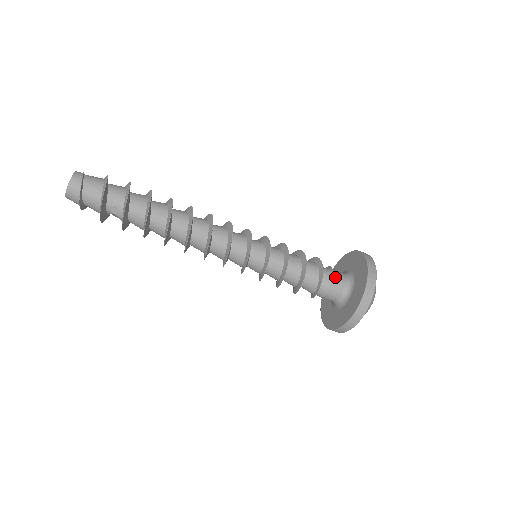
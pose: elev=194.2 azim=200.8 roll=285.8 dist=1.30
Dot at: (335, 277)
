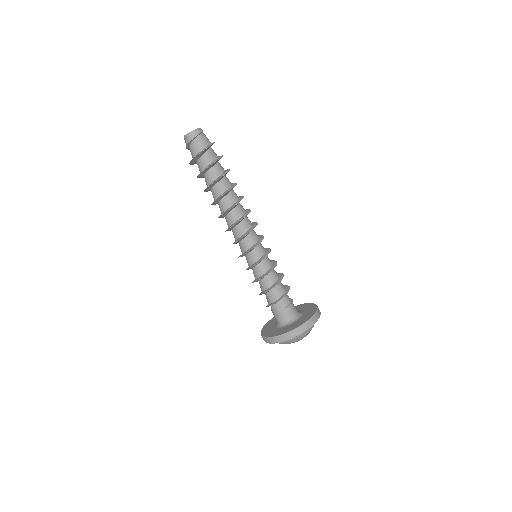
Dot at: (284, 310)
